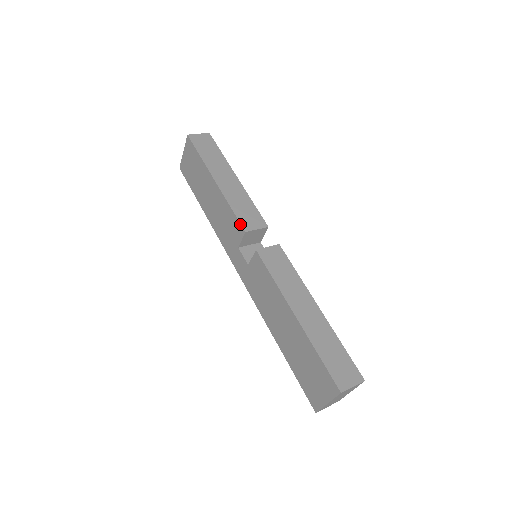
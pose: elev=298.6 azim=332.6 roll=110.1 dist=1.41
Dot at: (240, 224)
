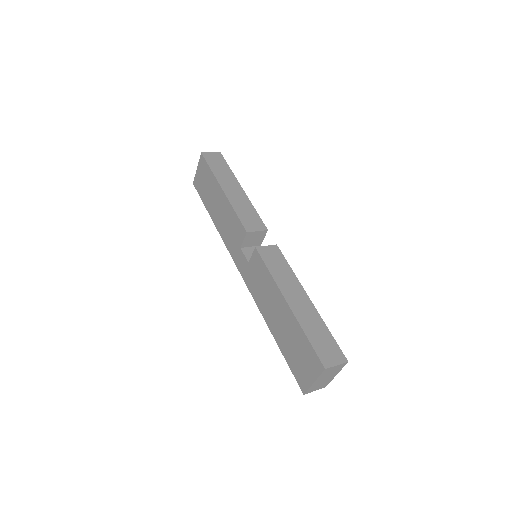
Dot at: (243, 226)
